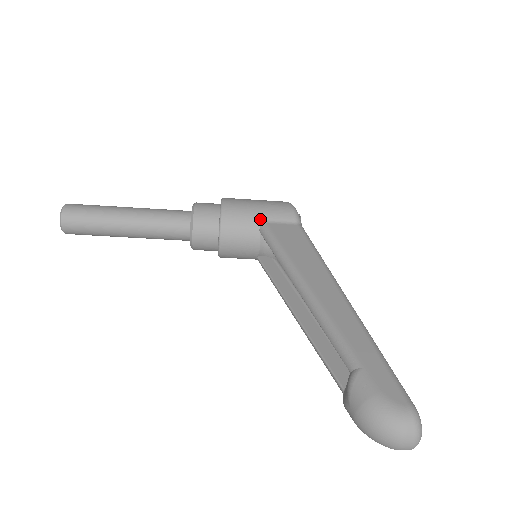
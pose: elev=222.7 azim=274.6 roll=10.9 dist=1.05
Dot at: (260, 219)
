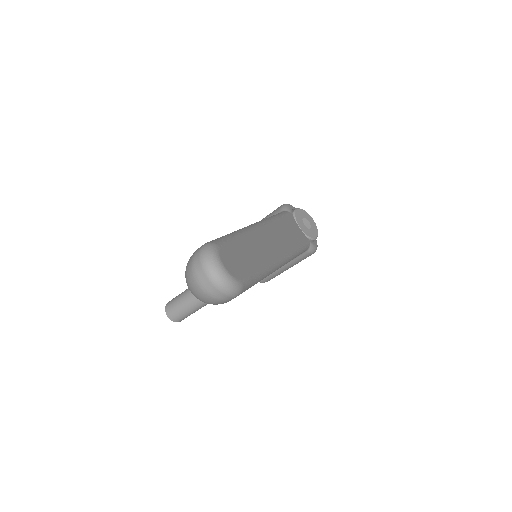
Dot at: occluded
